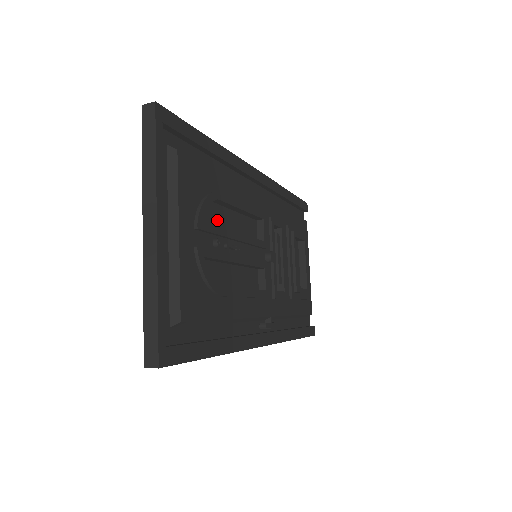
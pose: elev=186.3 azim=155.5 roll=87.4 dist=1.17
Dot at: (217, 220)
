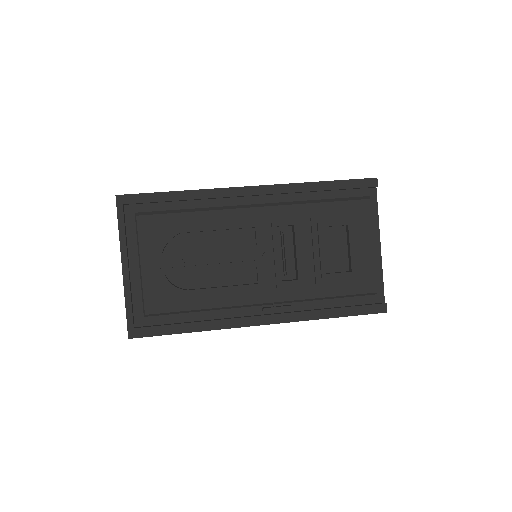
Dot at: (192, 244)
